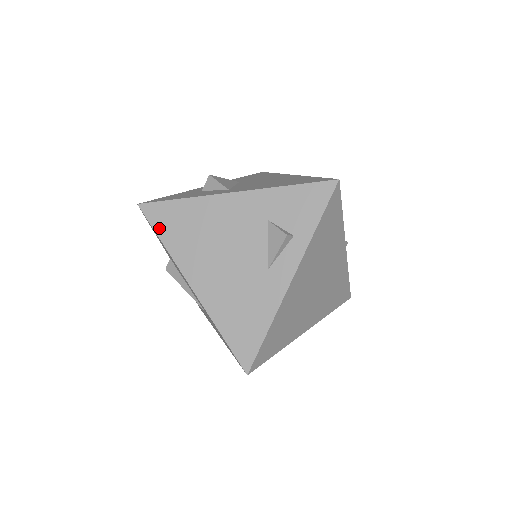
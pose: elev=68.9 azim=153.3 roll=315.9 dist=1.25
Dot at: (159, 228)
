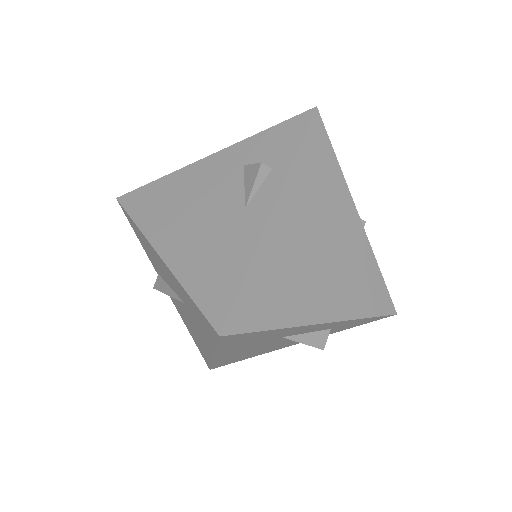
Dot at: (133, 211)
